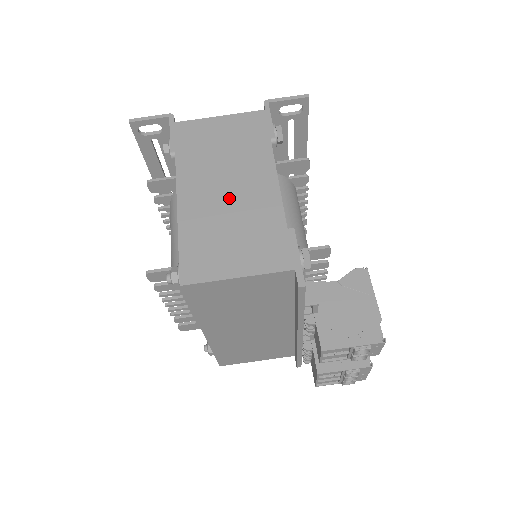
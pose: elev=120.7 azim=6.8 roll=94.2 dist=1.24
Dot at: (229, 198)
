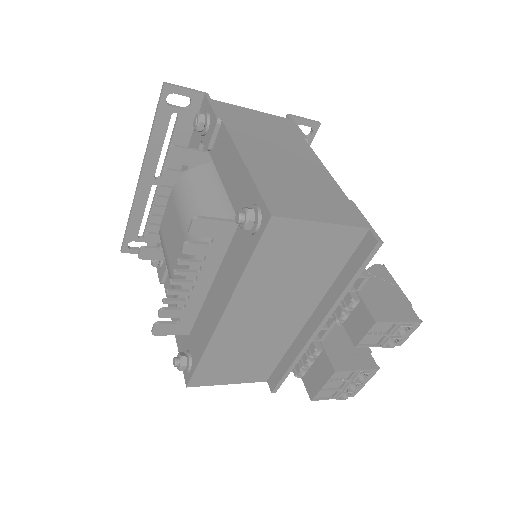
Dot at: (288, 165)
